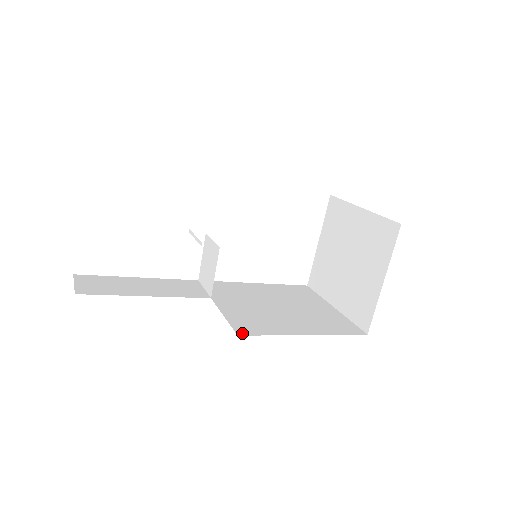
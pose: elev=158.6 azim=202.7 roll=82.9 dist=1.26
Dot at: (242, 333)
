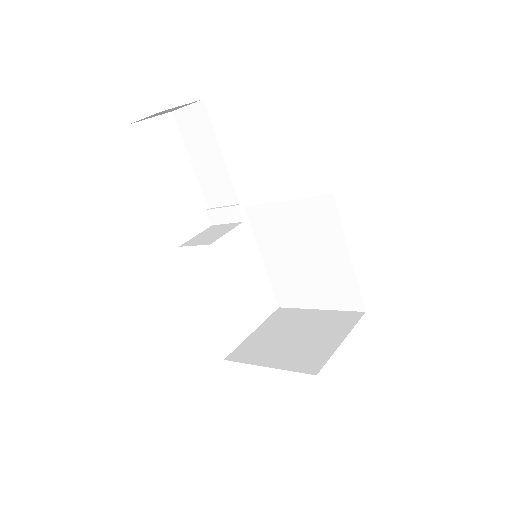
Dot at: occluded
